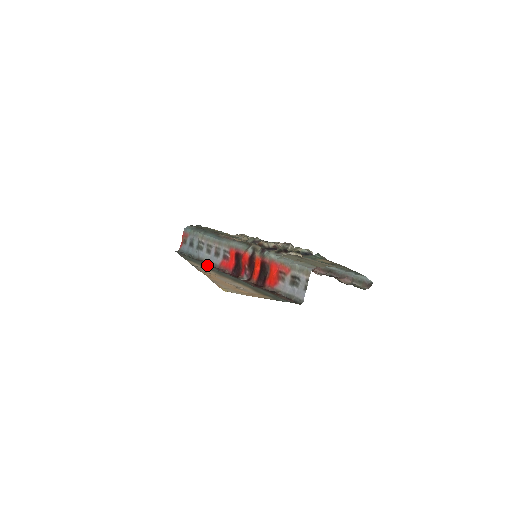
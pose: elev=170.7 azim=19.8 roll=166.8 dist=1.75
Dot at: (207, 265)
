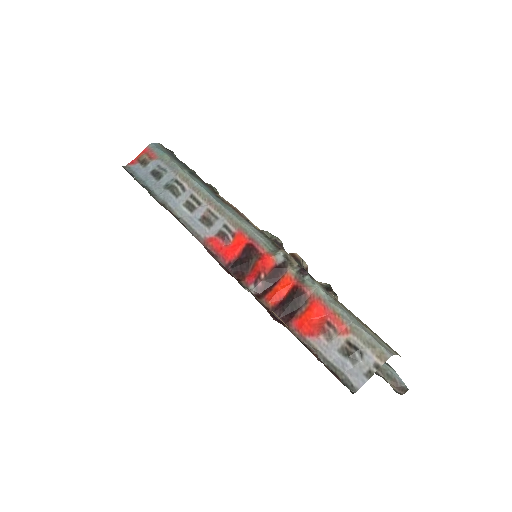
Dot at: occluded
